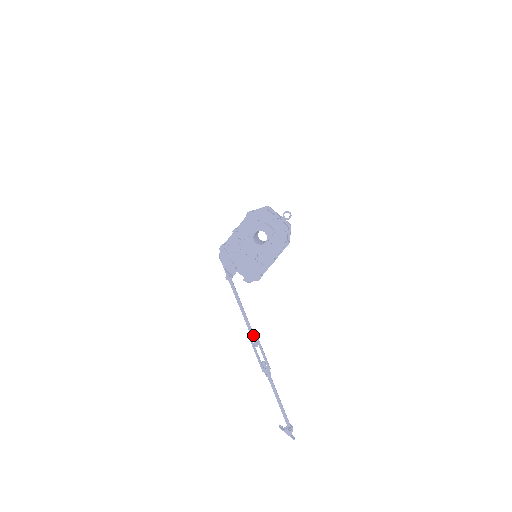
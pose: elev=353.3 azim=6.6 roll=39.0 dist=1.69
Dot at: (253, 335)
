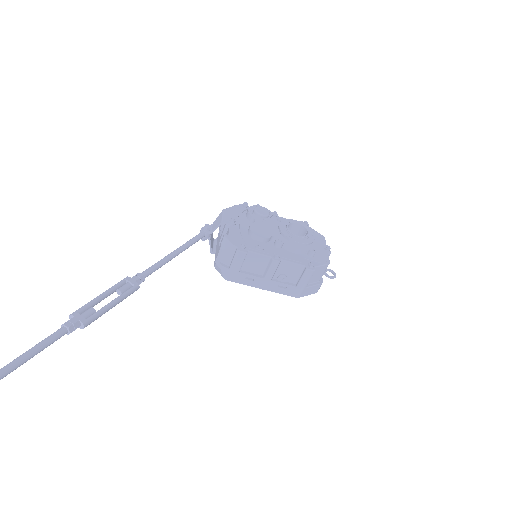
Dot at: (140, 278)
